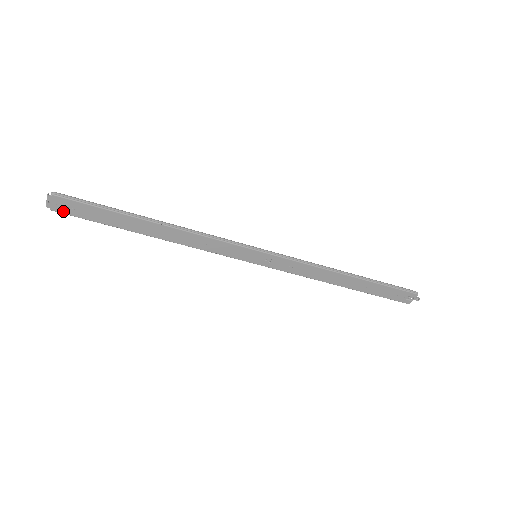
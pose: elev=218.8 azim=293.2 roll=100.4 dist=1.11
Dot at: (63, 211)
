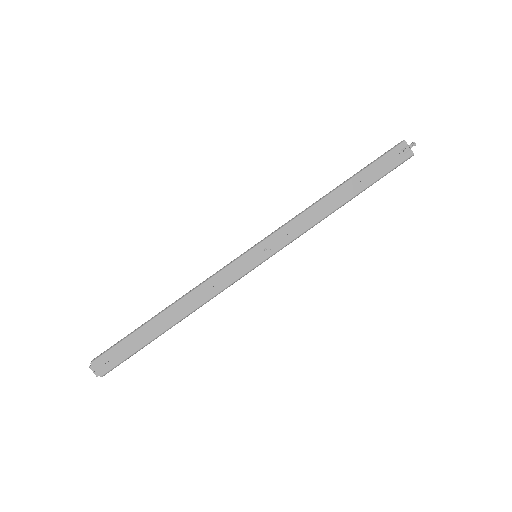
Dot at: (109, 368)
